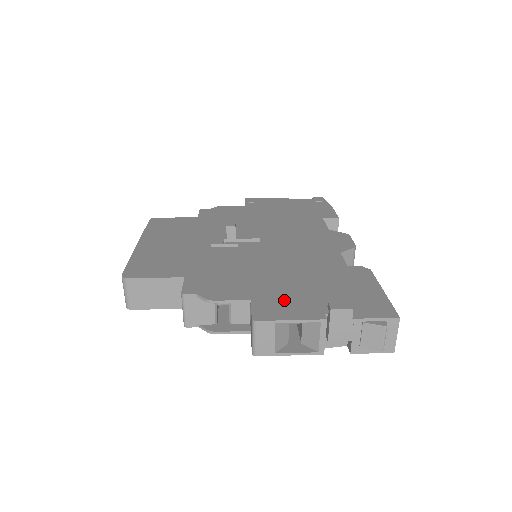
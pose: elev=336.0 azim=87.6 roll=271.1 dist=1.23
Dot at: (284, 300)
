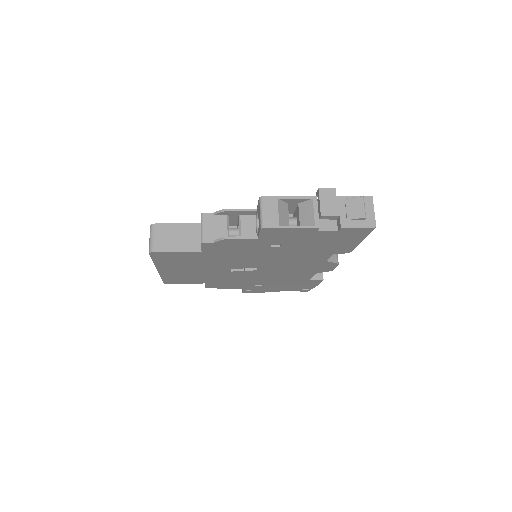
Dot at: occluded
